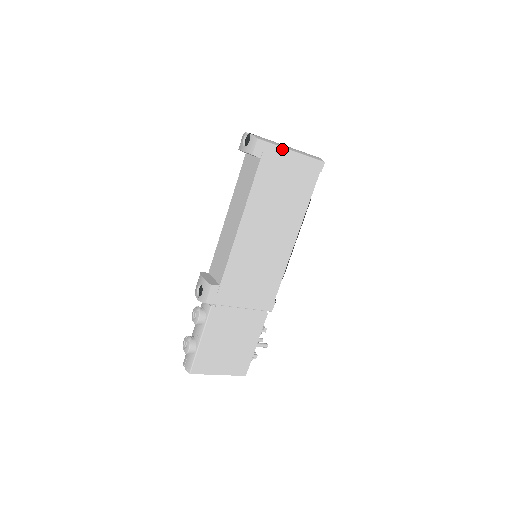
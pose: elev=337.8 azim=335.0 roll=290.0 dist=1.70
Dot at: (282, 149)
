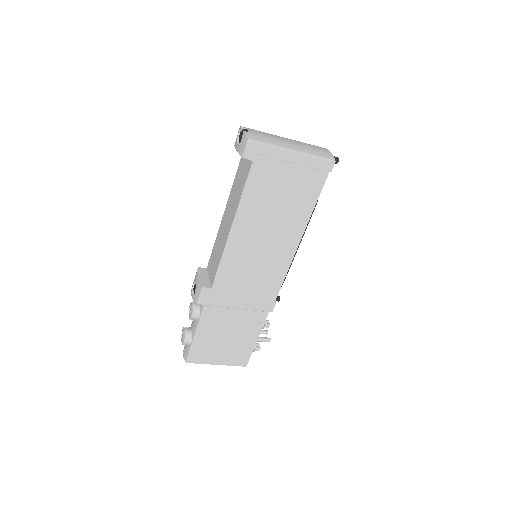
Dot at: (280, 149)
